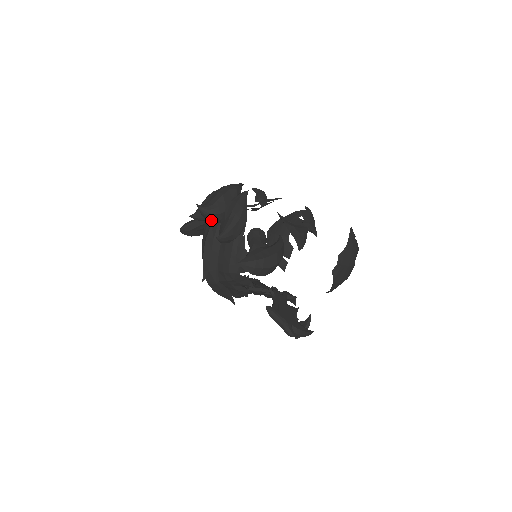
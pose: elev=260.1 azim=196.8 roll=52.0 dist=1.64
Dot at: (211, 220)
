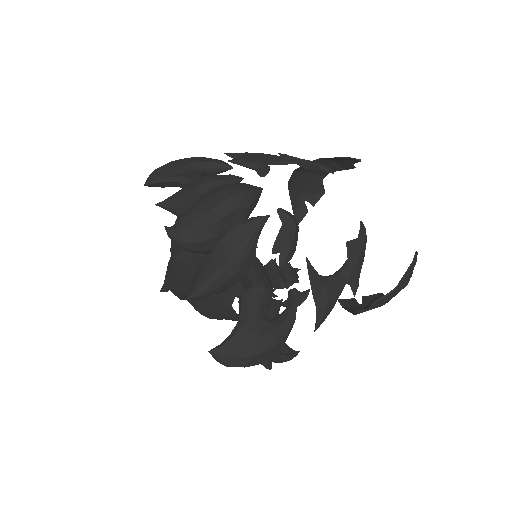
Dot at: occluded
